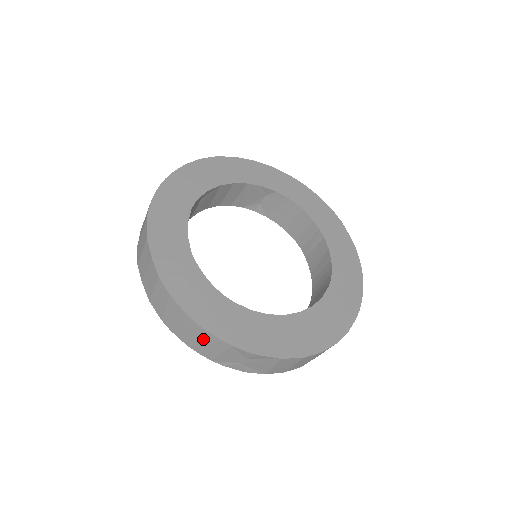
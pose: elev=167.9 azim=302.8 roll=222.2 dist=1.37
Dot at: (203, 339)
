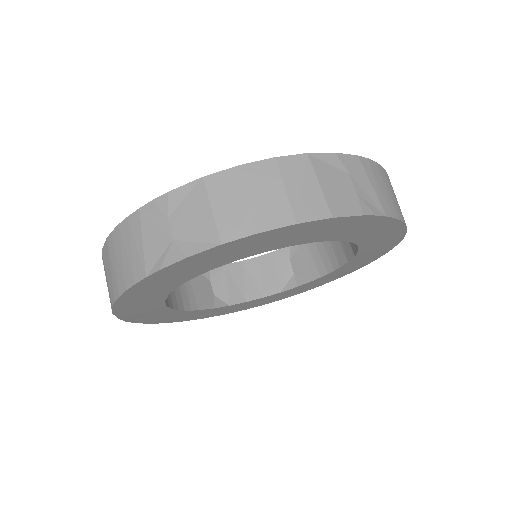
Dot at: occluded
